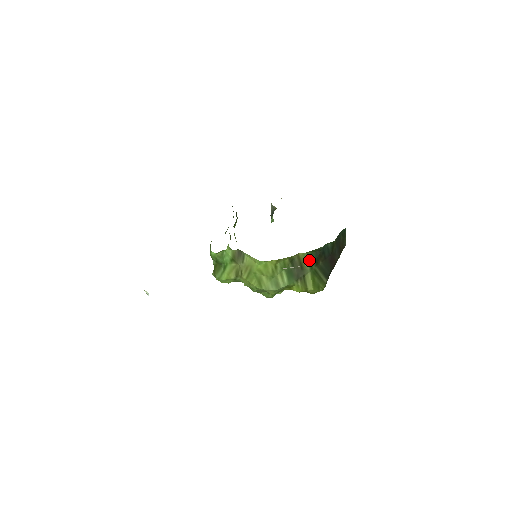
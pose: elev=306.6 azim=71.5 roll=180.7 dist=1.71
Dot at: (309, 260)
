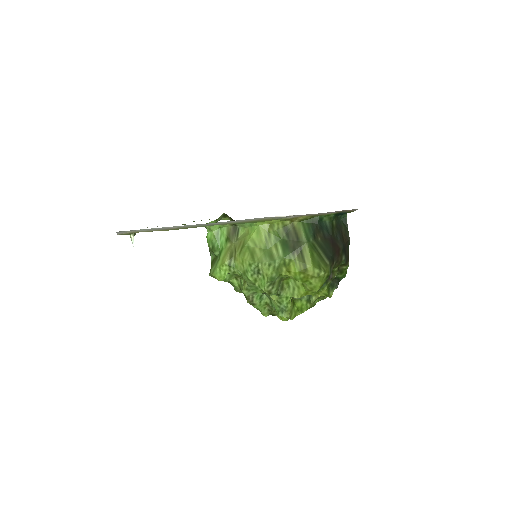
Dot at: (305, 231)
